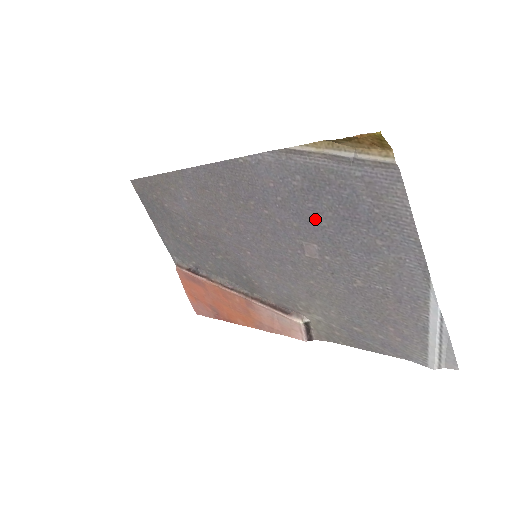
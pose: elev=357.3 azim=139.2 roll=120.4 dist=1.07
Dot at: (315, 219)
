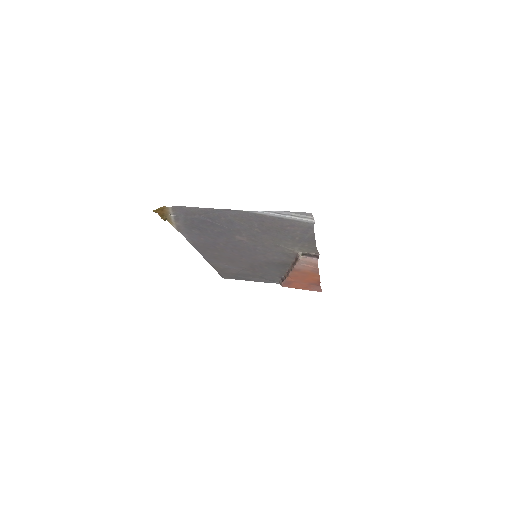
Dot at: (218, 232)
